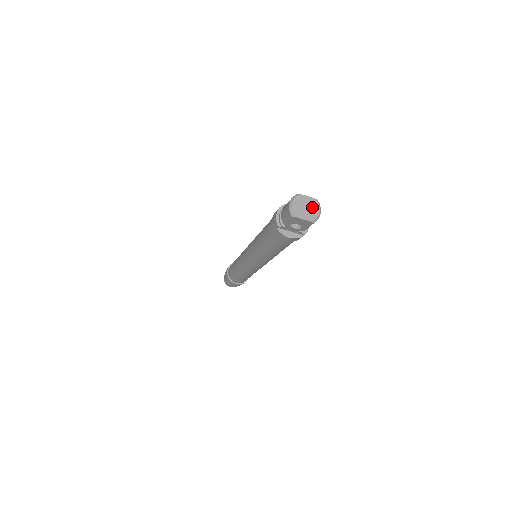
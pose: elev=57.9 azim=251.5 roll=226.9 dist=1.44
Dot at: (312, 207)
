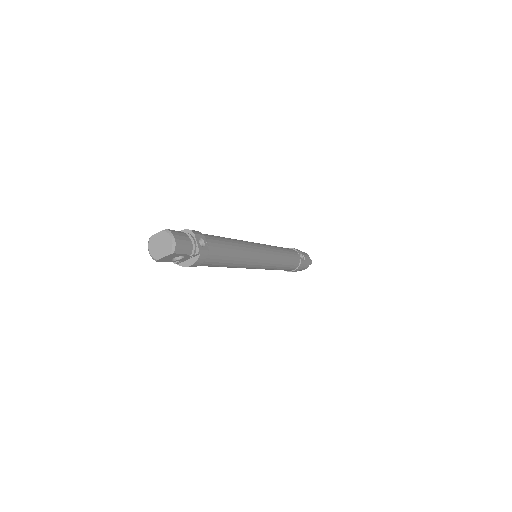
Dot at: (164, 240)
